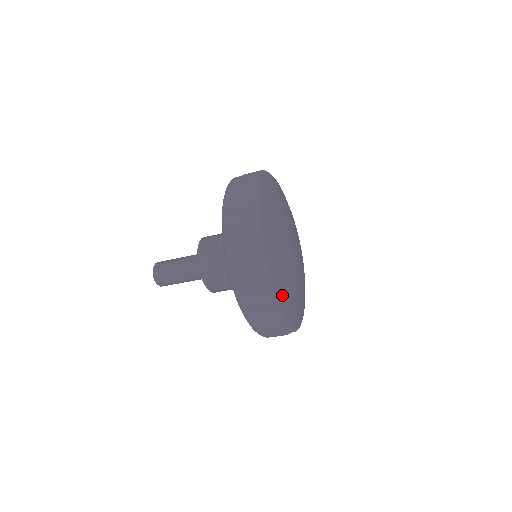
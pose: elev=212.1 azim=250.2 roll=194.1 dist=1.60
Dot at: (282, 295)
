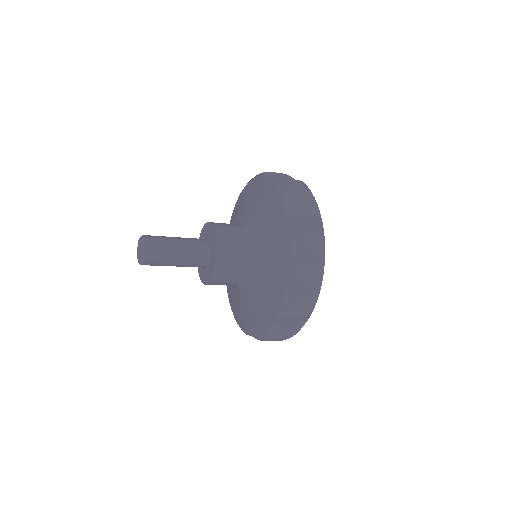
Dot at: occluded
